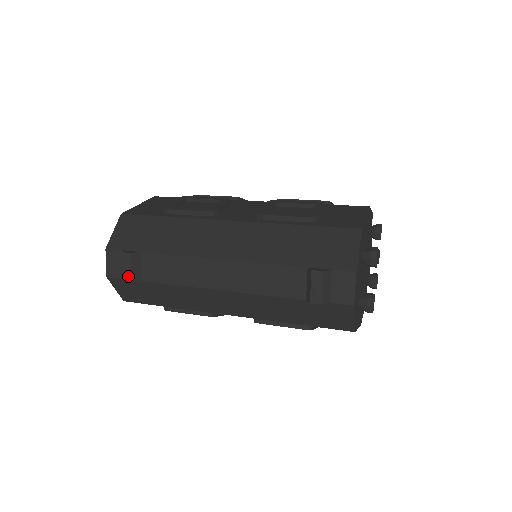
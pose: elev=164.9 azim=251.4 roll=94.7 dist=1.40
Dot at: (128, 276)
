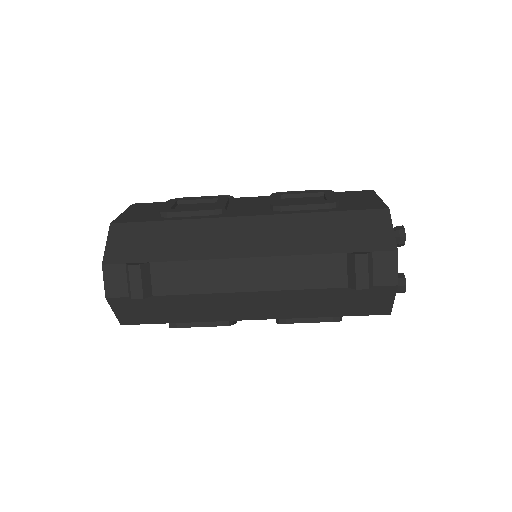
Dot at: (138, 292)
